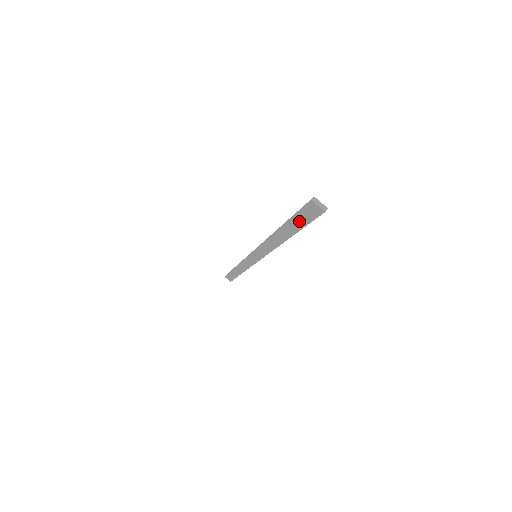
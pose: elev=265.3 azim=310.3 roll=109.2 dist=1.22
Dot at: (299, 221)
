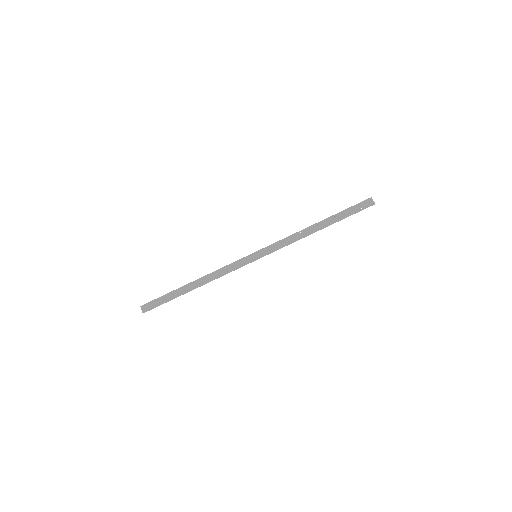
Dot at: (348, 212)
